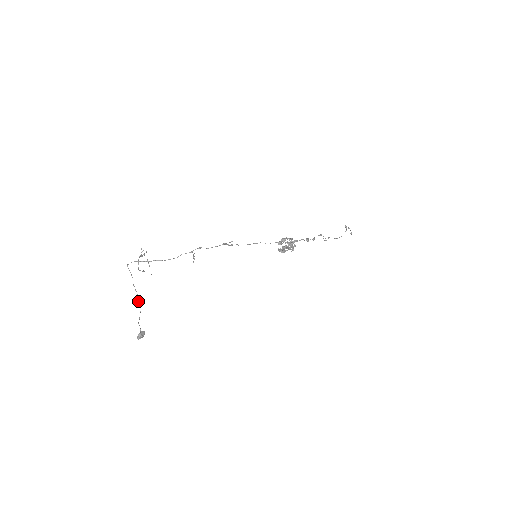
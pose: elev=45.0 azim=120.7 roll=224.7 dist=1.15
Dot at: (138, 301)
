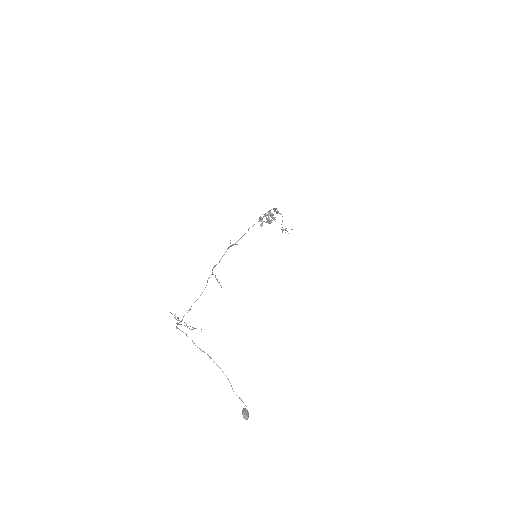
Dot at: occluded
